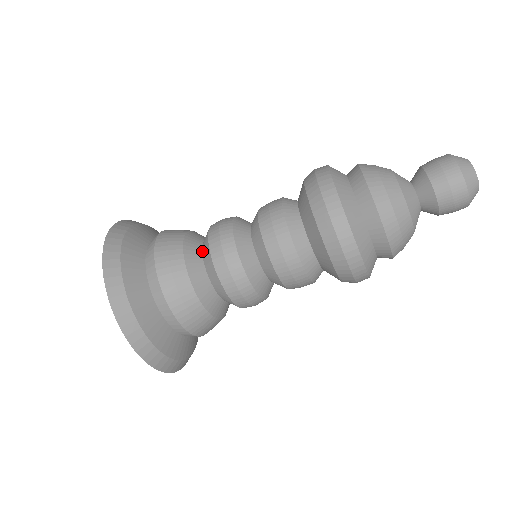
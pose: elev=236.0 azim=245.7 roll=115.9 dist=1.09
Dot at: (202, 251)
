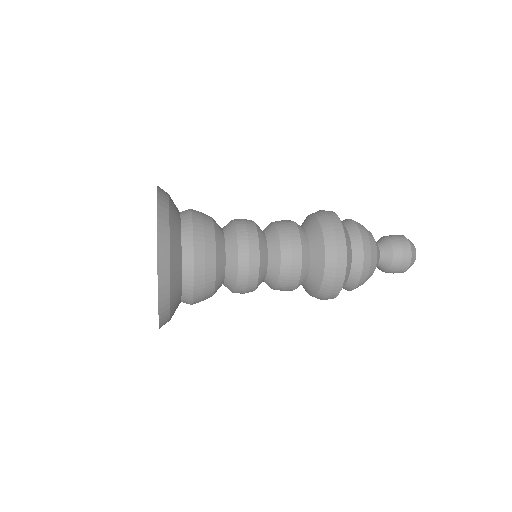
Dot at: (225, 281)
